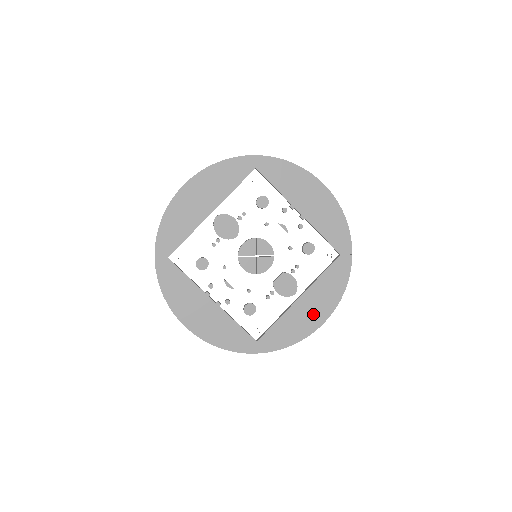
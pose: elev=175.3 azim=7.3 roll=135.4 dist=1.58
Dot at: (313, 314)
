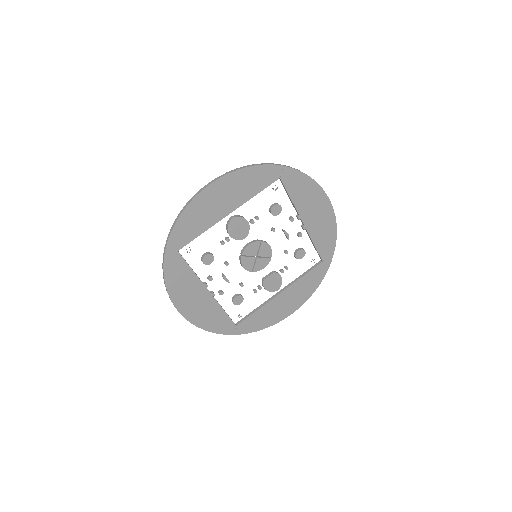
Dot at: (287, 306)
